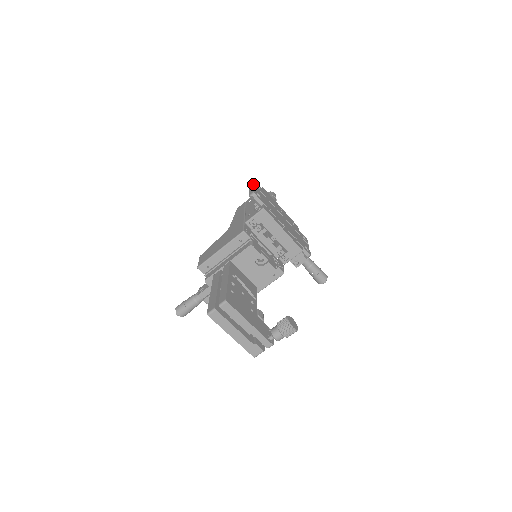
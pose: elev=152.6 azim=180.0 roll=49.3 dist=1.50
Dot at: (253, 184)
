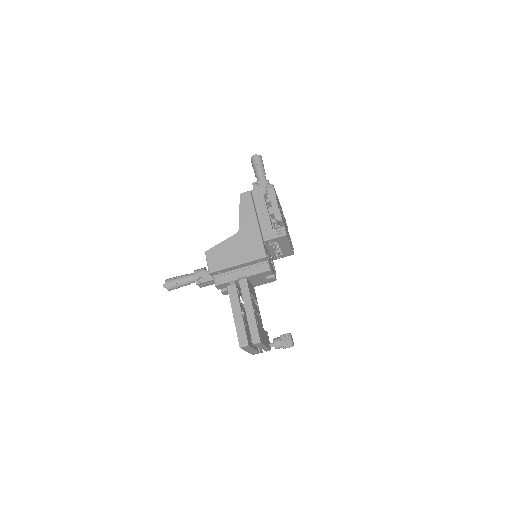
Dot at: (276, 197)
